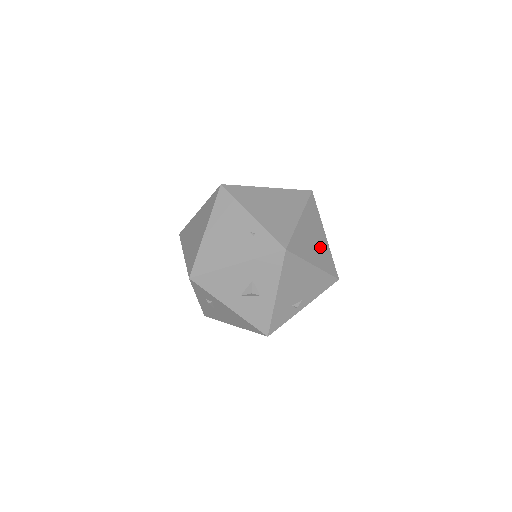
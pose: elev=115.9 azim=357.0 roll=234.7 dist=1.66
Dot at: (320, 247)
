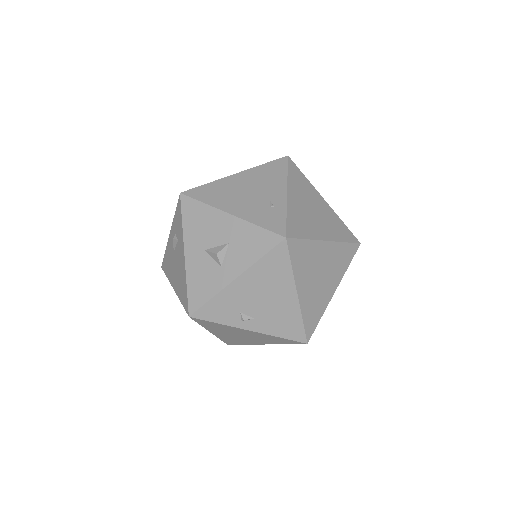
Dot at: (319, 291)
